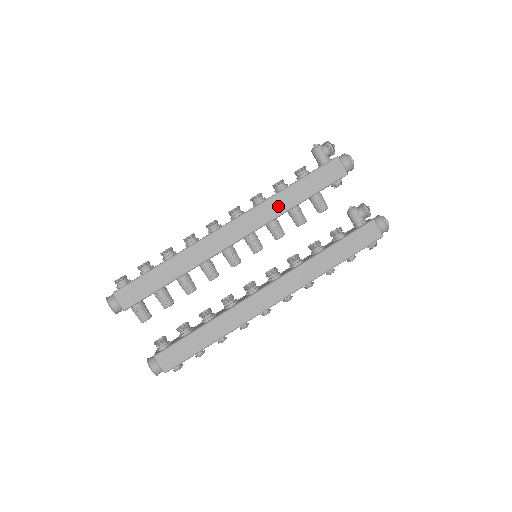
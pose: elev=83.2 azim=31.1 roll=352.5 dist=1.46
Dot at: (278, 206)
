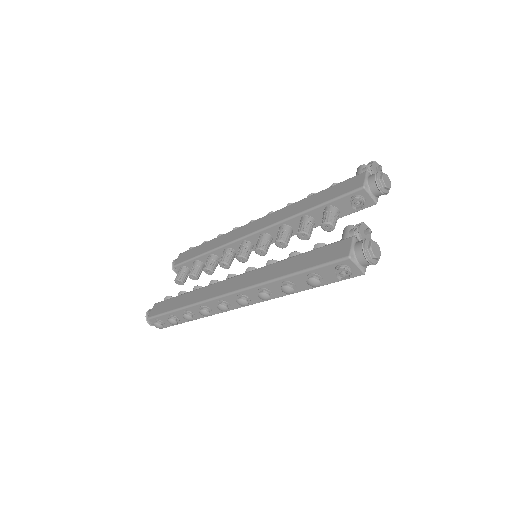
Dot at: (292, 211)
